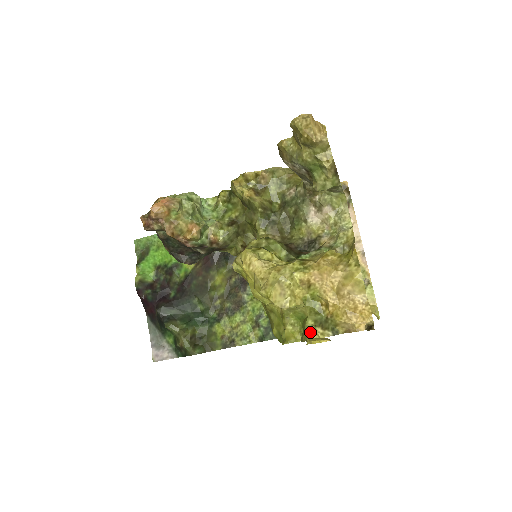
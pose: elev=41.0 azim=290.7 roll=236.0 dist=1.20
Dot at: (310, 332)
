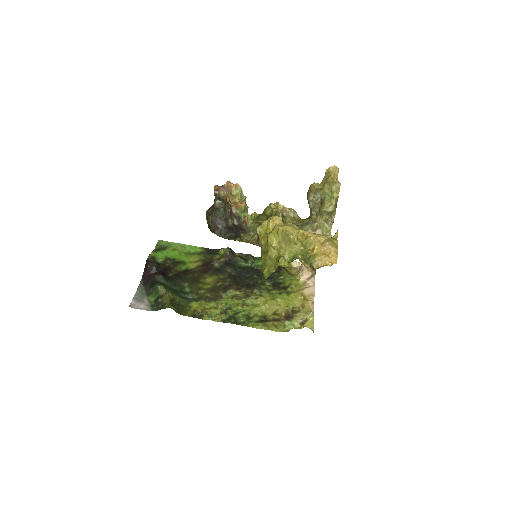
Dot at: (299, 257)
